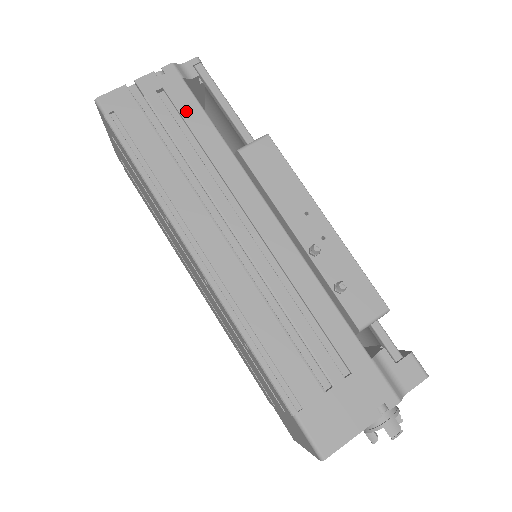
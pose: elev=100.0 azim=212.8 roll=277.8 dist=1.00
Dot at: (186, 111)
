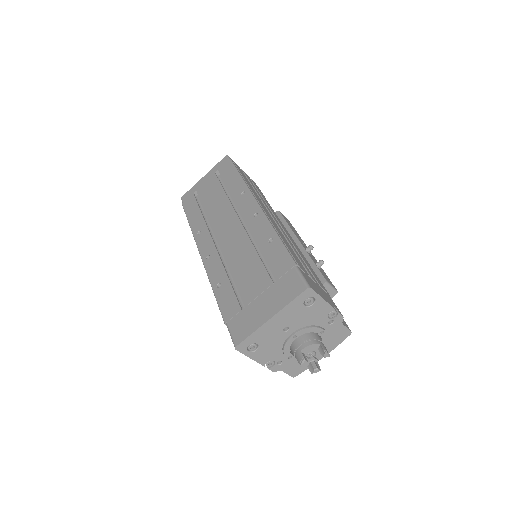
Dot at: (259, 190)
